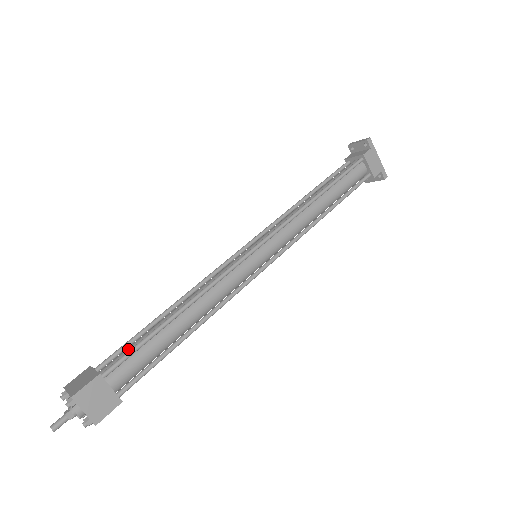
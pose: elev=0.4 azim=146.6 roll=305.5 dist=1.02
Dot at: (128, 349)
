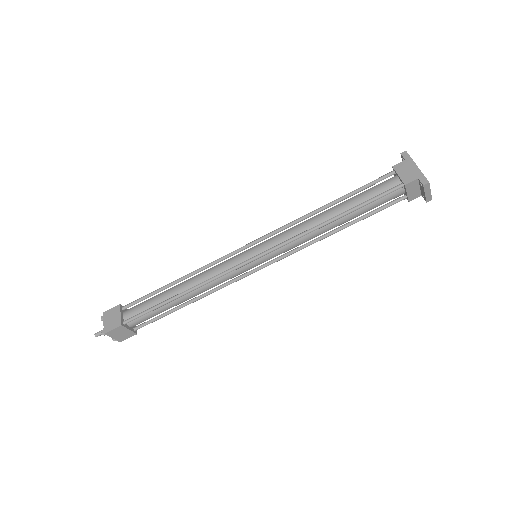
Dot at: occluded
